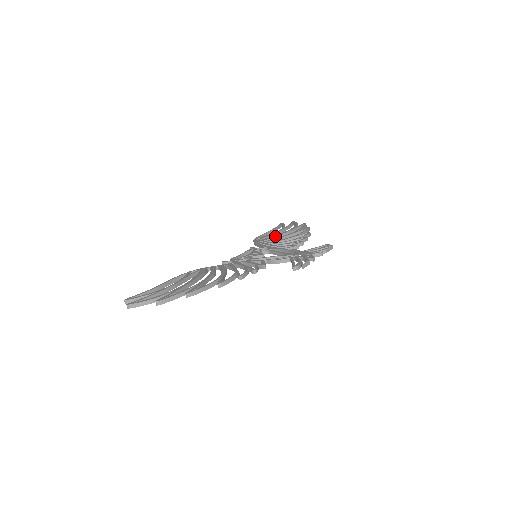
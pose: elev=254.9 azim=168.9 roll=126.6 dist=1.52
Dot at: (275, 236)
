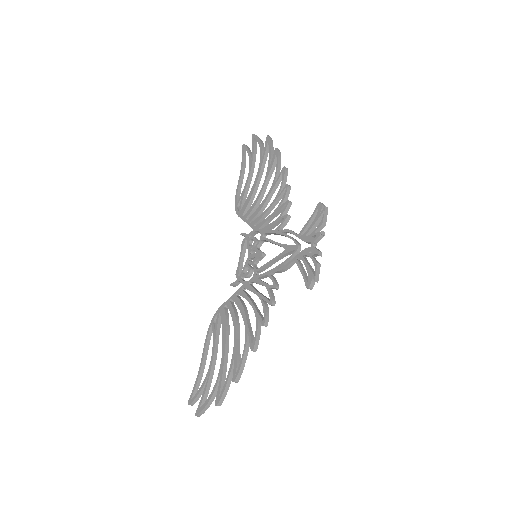
Dot at: (252, 192)
